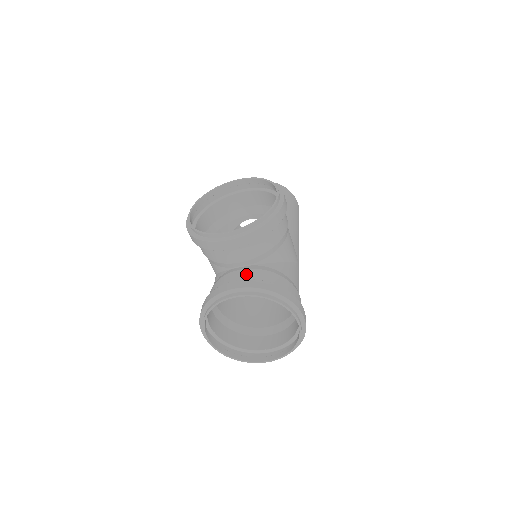
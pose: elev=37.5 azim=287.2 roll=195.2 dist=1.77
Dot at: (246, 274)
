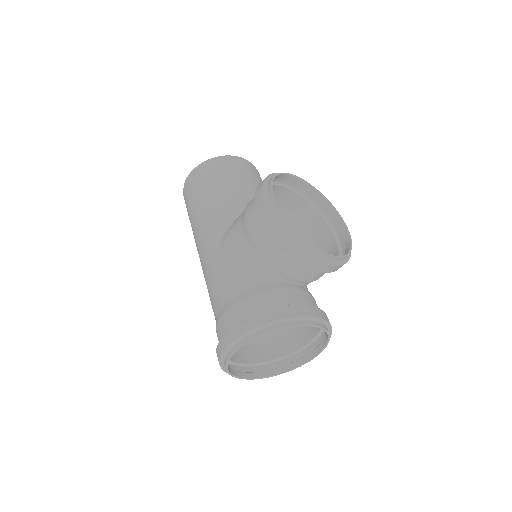
Dot at: (308, 298)
